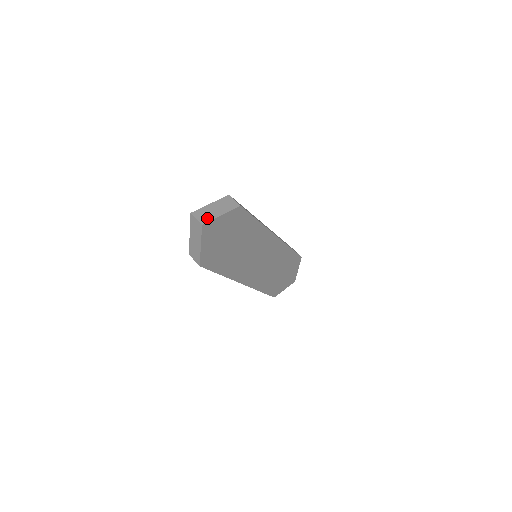
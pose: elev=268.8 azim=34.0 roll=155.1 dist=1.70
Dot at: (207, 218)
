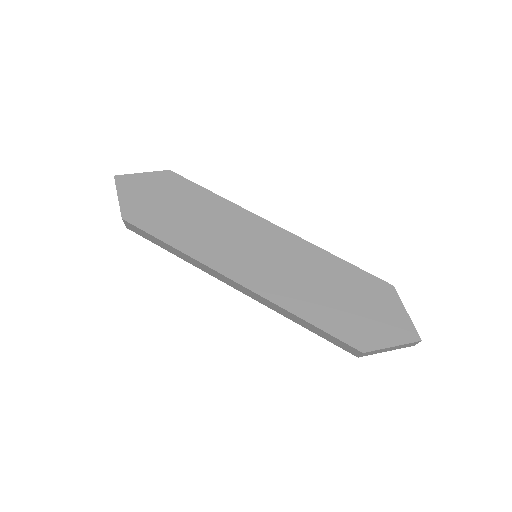
Dot at: (126, 177)
